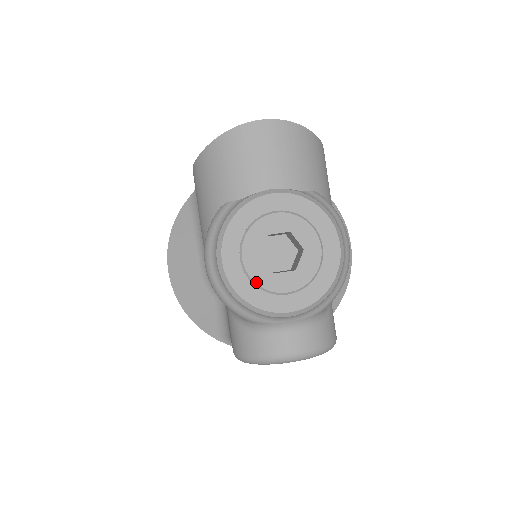
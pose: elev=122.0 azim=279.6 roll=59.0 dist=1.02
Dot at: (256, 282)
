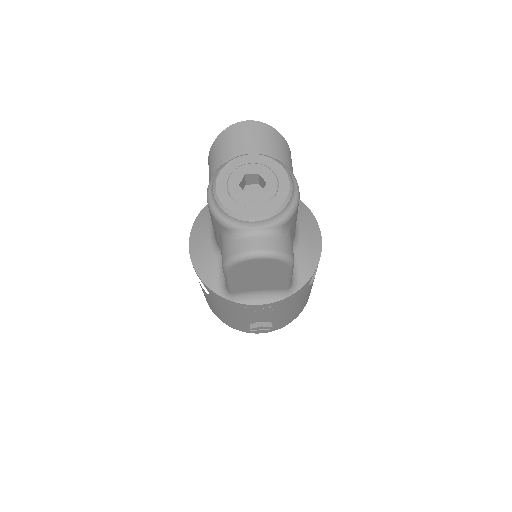
Dot at: (235, 199)
